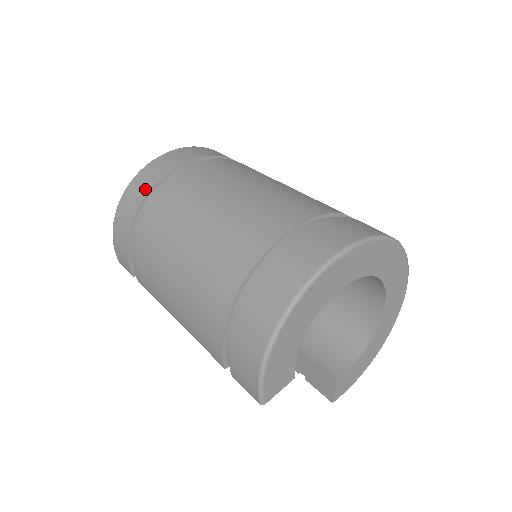
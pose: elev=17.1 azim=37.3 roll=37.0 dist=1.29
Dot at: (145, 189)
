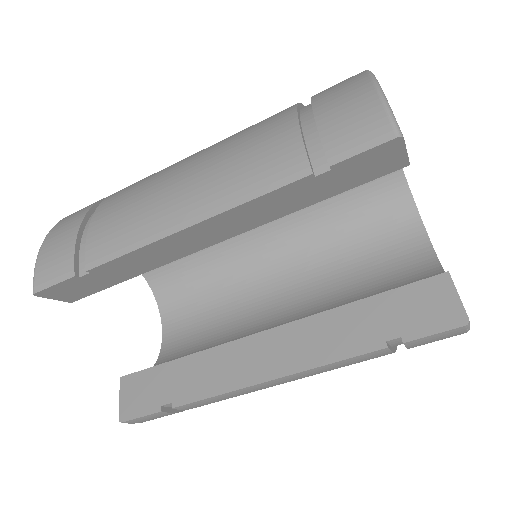
Dot at: occluded
